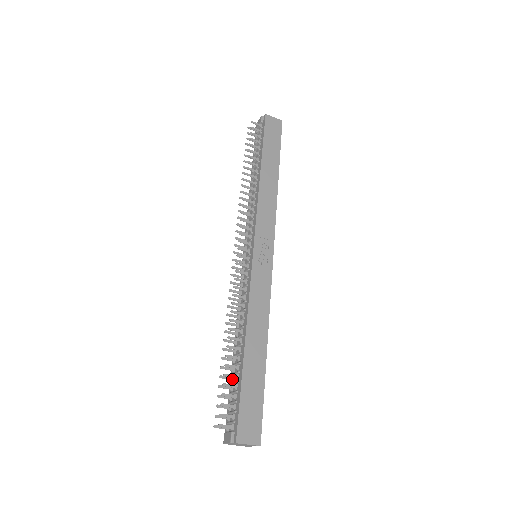
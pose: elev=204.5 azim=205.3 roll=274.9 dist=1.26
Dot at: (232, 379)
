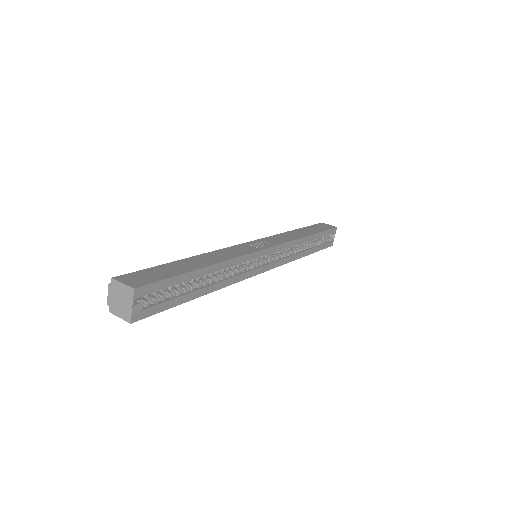
Dot at: occluded
